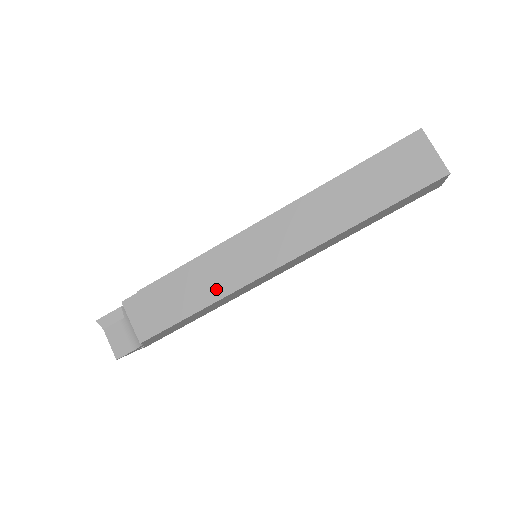
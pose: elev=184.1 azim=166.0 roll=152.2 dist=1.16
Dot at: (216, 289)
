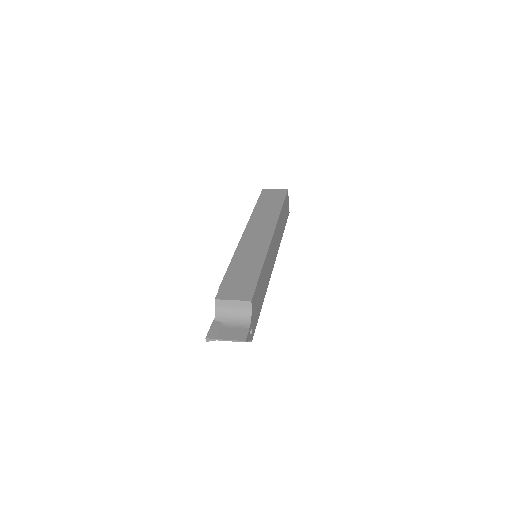
Dot at: (258, 258)
